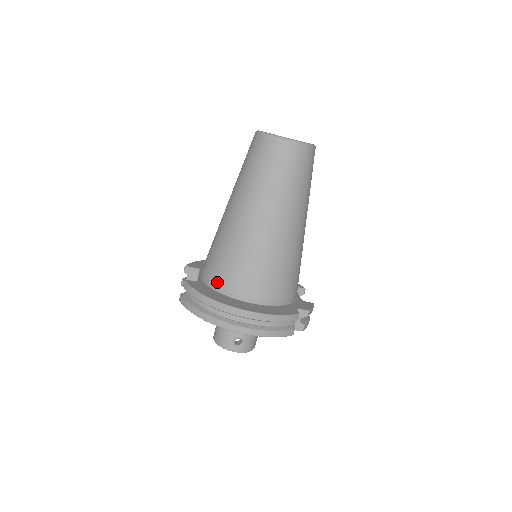
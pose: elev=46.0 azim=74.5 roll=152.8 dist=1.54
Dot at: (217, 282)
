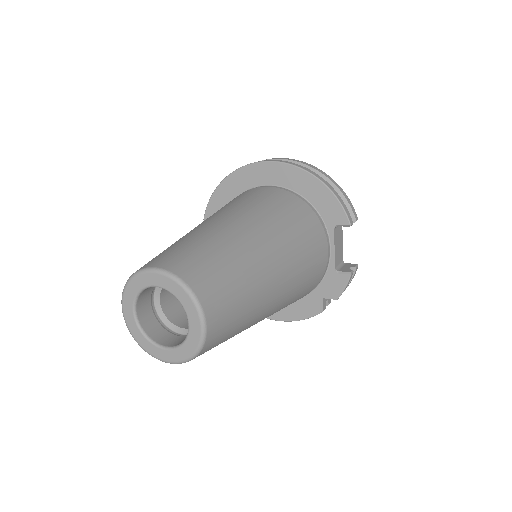
Dot at: occluded
